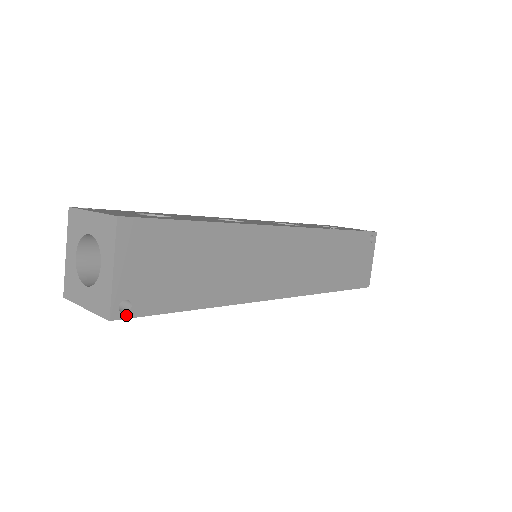
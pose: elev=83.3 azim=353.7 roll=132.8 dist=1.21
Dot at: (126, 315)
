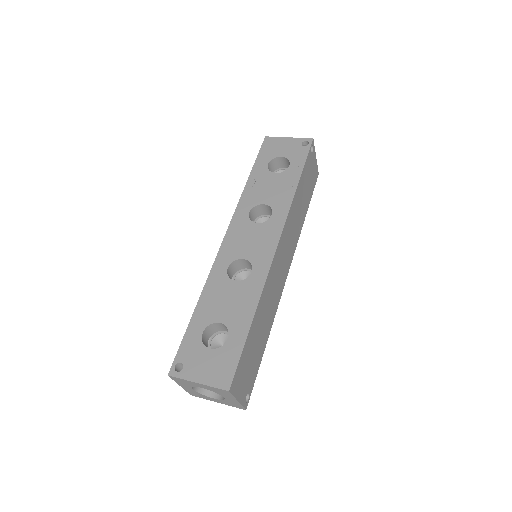
Dot at: (249, 399)
